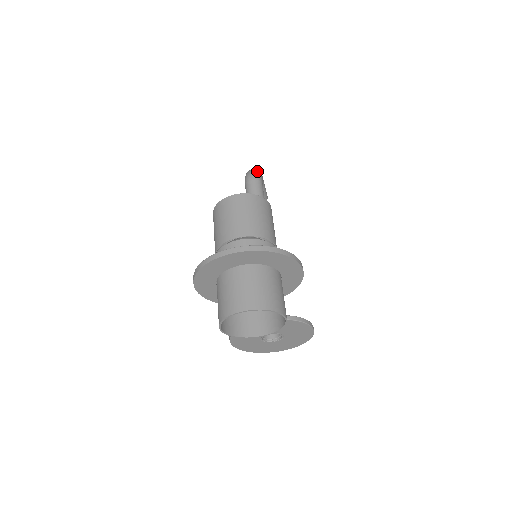
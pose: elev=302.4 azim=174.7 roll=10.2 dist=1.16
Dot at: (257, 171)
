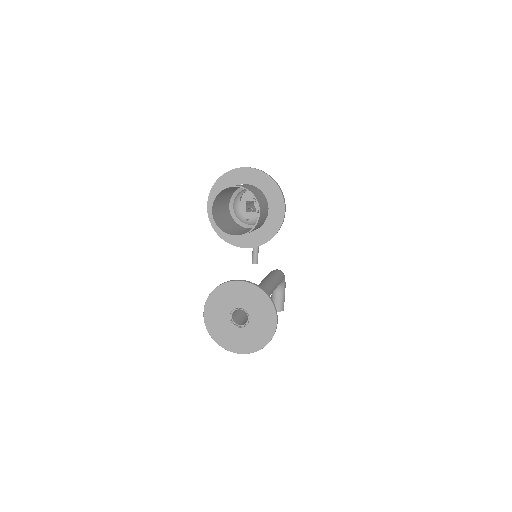
Dot at: occluded
